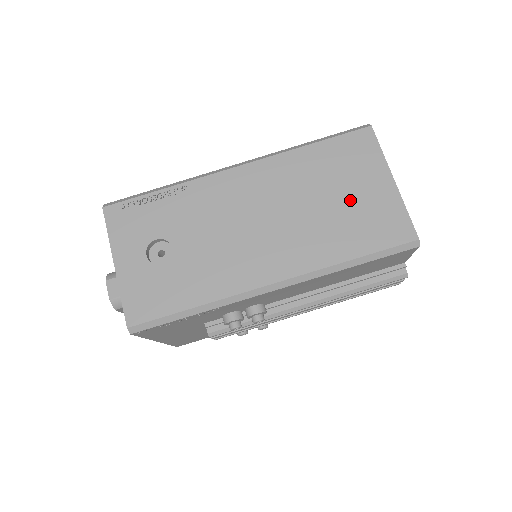
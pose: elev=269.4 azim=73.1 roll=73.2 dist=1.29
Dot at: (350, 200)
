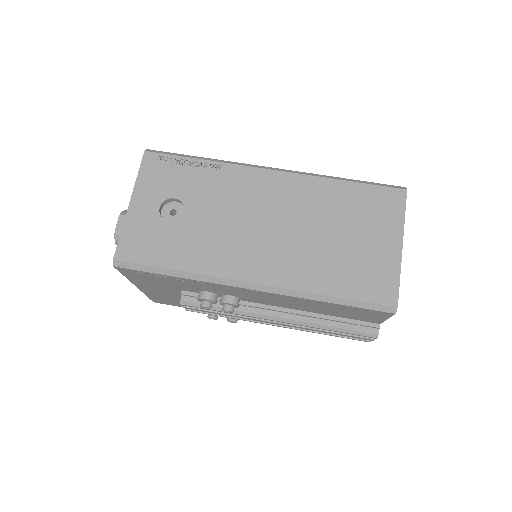
Dot at: (355, 244)
